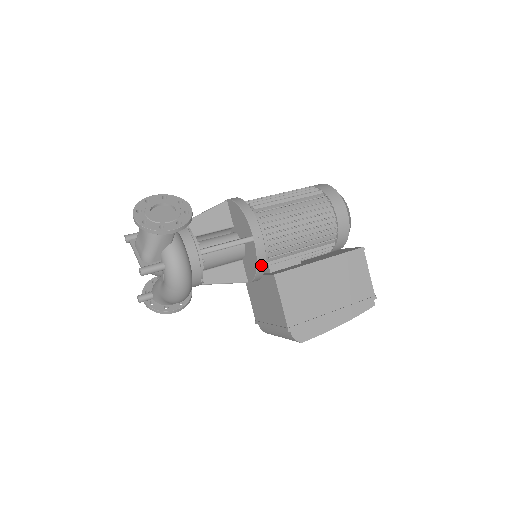
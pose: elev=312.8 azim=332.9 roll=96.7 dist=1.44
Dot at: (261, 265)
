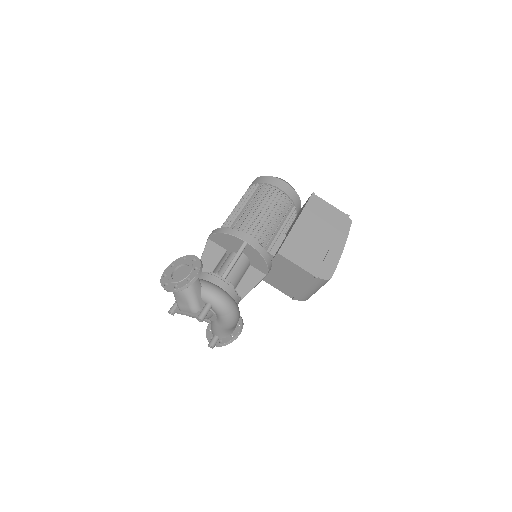
Dot at: (265, 255)
